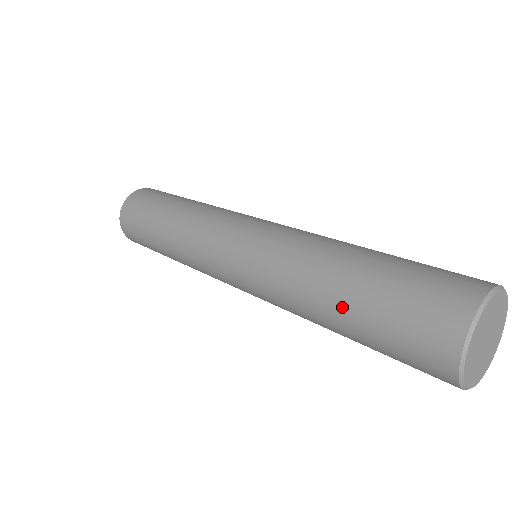
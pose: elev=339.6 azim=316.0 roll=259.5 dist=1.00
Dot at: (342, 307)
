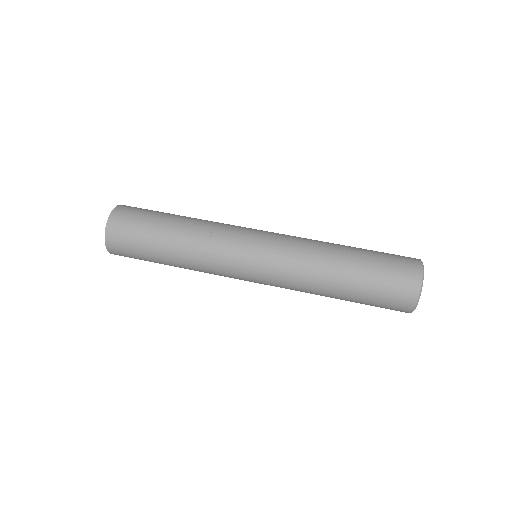
Dot at: (350, 280)
